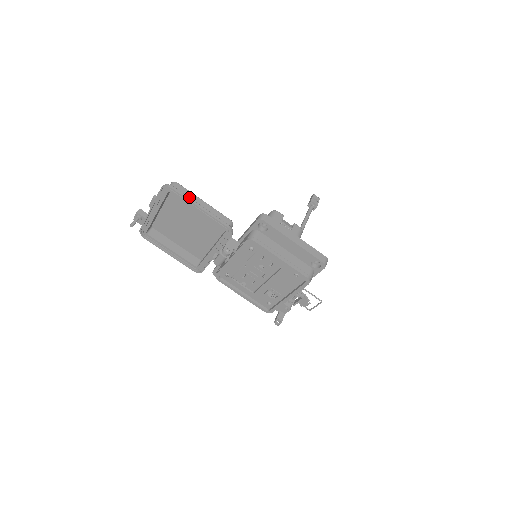
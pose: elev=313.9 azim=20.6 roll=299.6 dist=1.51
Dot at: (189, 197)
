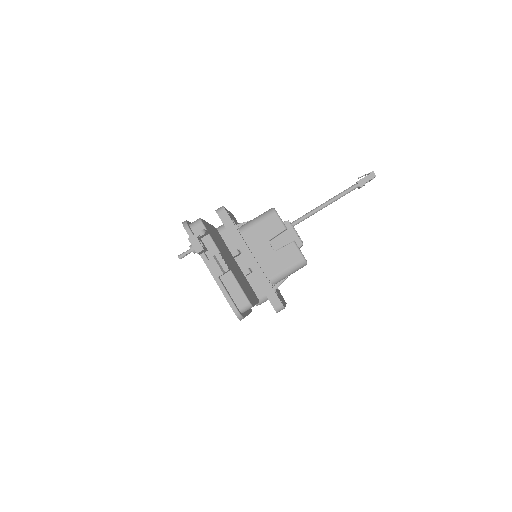
Dot at: occluded
